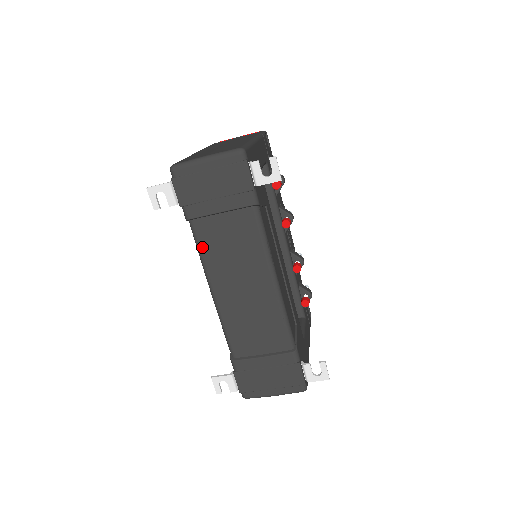
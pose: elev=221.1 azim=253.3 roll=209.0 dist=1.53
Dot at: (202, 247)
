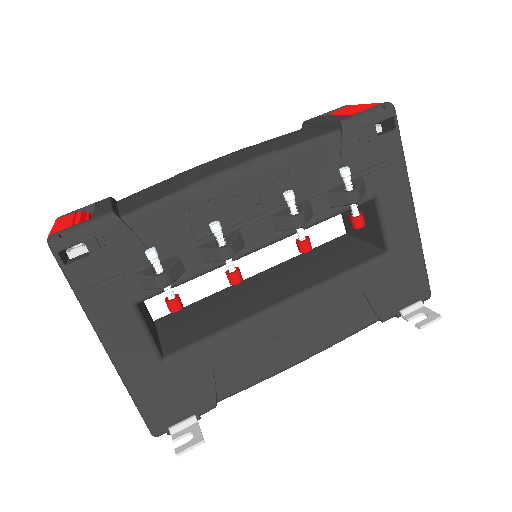
Dot at: occluded
